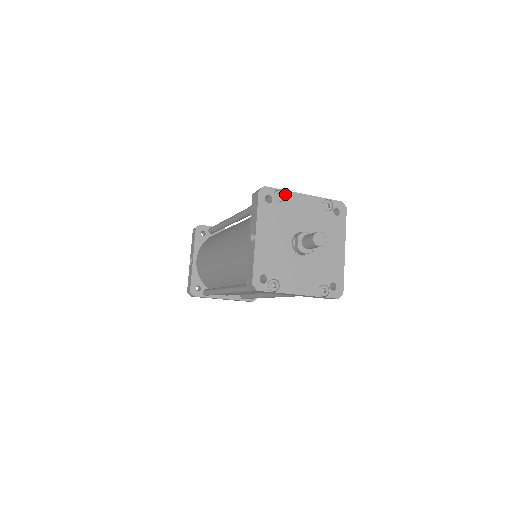
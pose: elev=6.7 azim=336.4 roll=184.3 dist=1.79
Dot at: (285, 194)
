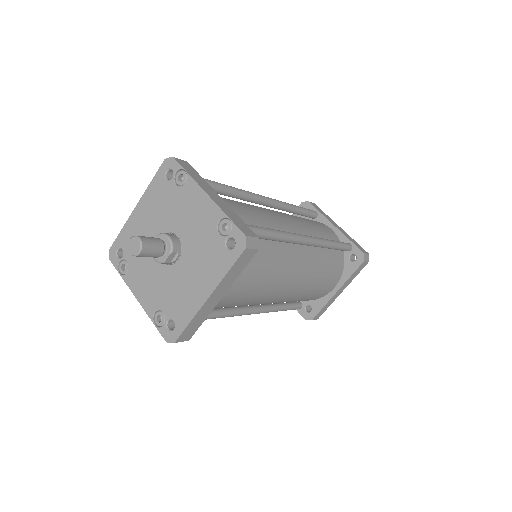
Dot at: (187, 179)
